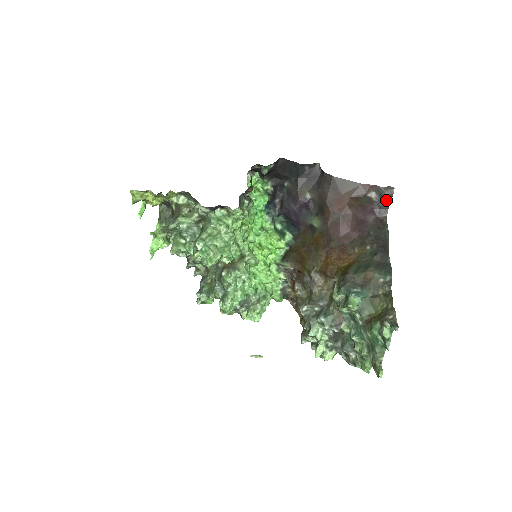
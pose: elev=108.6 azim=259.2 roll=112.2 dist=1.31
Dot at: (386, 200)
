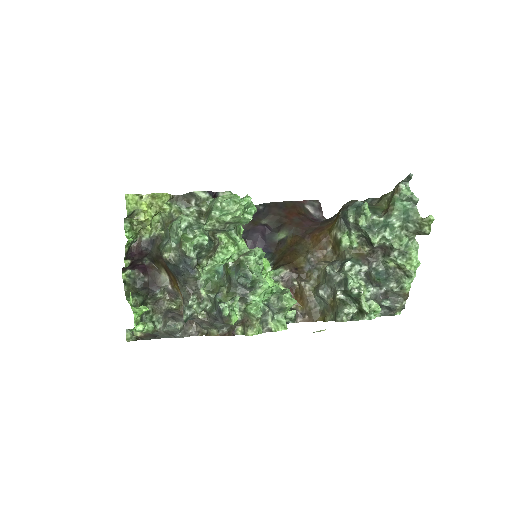
Dot at: (318, 208)
